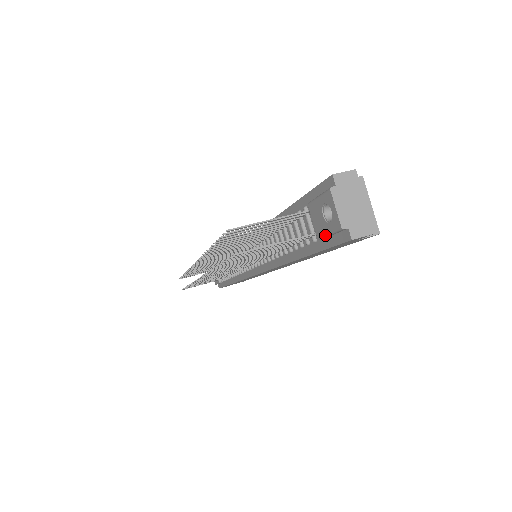
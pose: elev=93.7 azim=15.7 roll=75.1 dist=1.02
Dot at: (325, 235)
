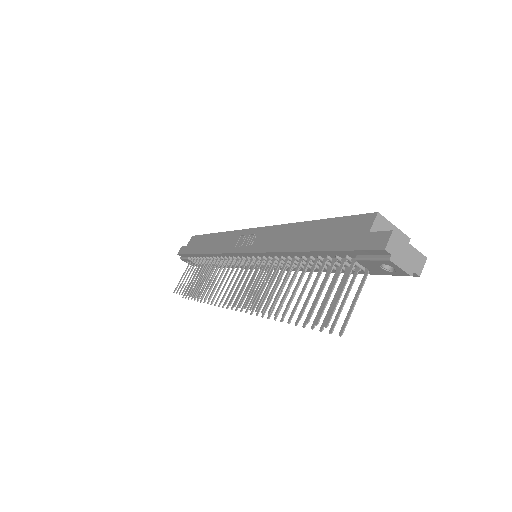
Dot at: occluded
